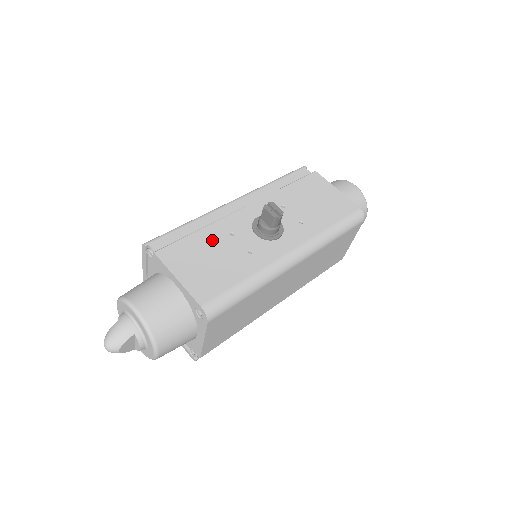
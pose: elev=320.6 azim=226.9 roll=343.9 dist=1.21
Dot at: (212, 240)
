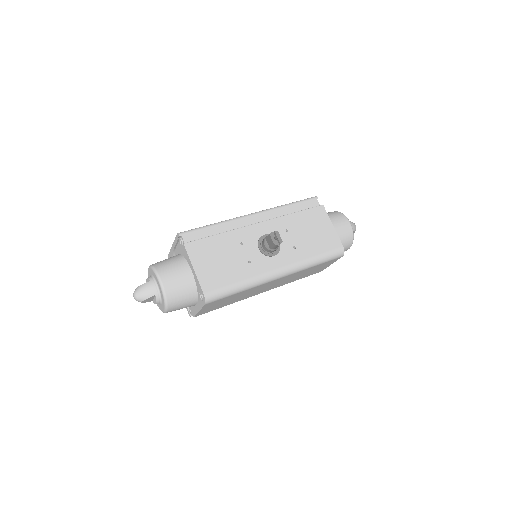
Dot at: (226, 245)
